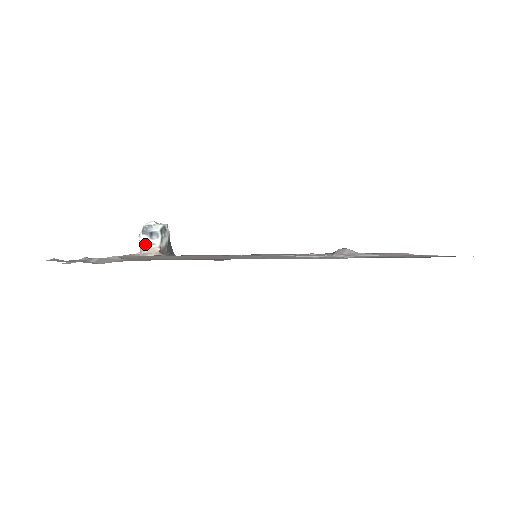
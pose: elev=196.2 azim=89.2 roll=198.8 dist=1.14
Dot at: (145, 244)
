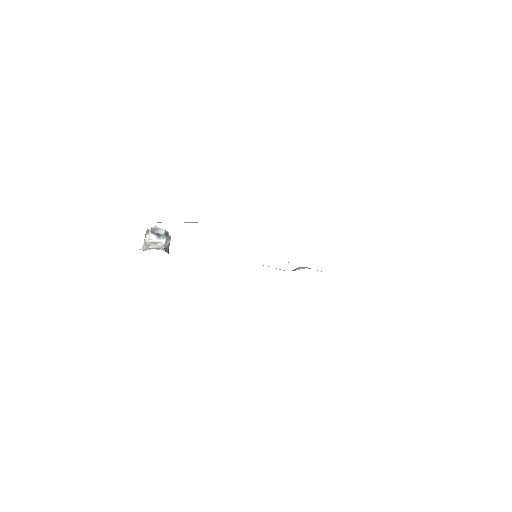
Dot at: (153, 241)
